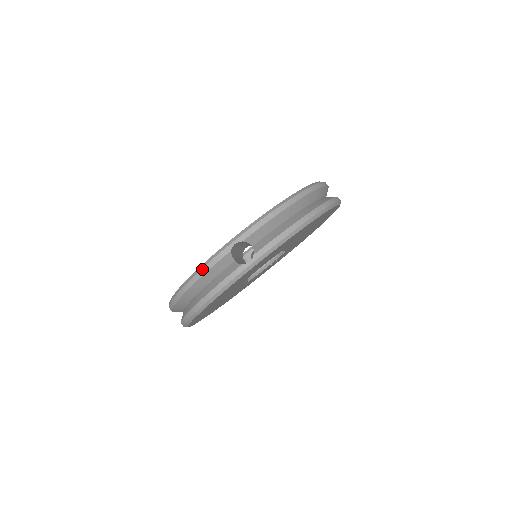
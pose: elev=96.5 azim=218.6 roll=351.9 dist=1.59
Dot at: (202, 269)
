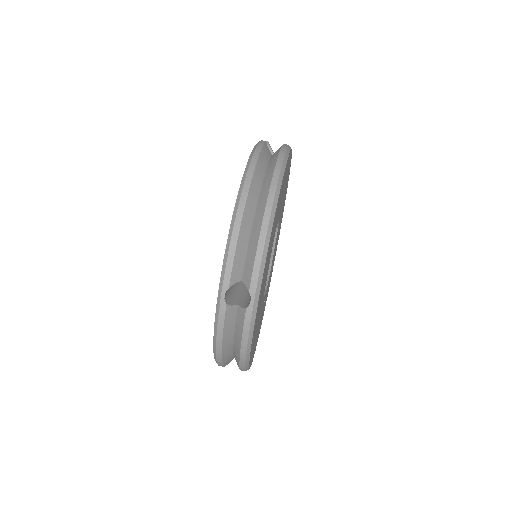
Dot at: (255, 150)
